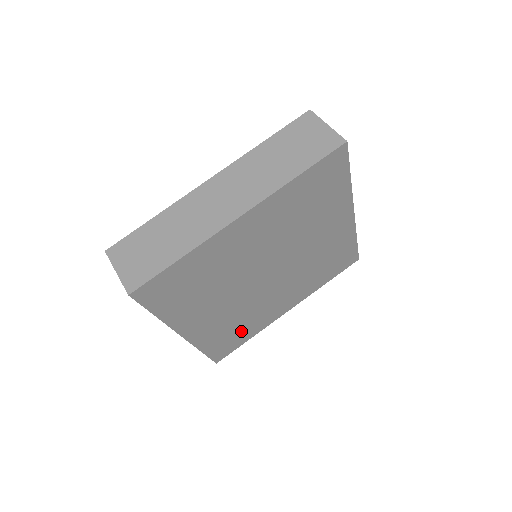
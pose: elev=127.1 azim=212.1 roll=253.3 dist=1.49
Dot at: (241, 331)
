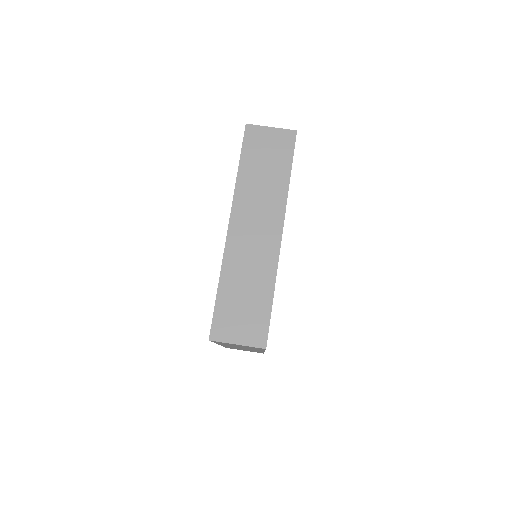
Dot at: occluded
